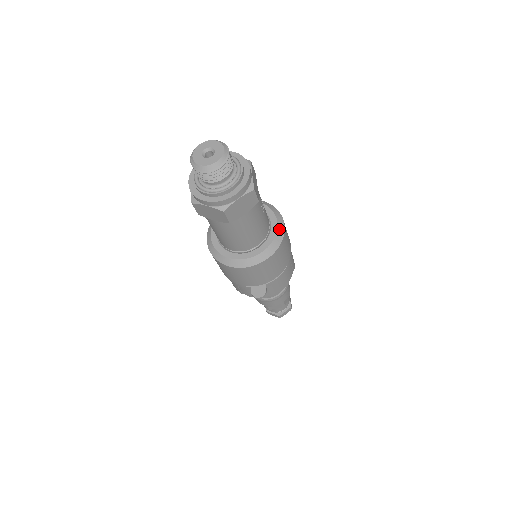
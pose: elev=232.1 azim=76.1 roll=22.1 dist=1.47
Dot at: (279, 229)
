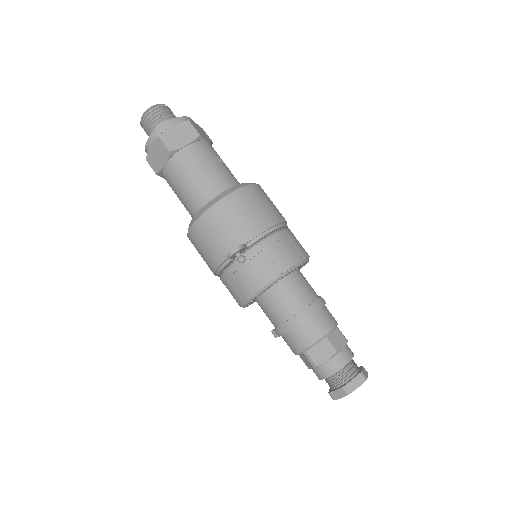
Dot at: (248, 183)
